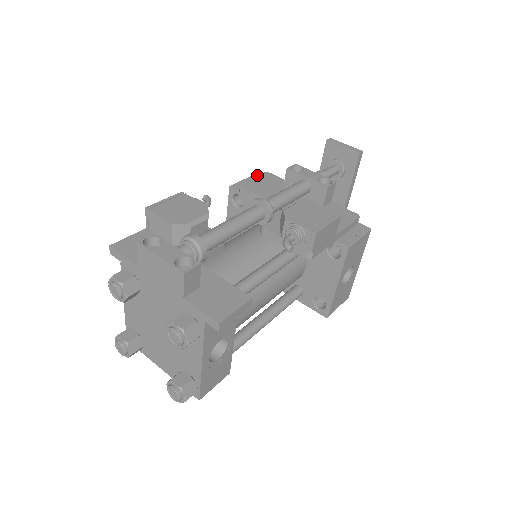
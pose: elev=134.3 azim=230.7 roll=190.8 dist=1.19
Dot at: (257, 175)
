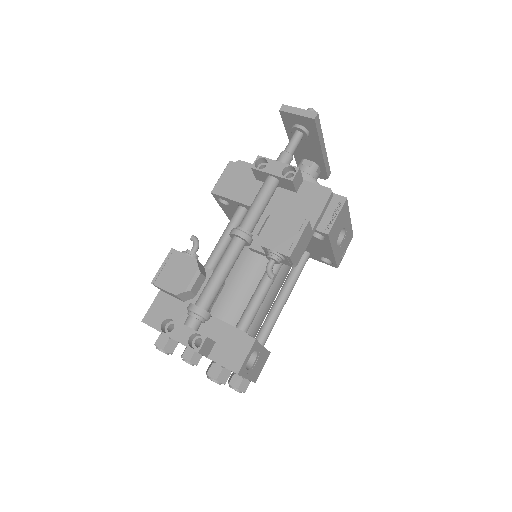
Dot at: (231, 163)
